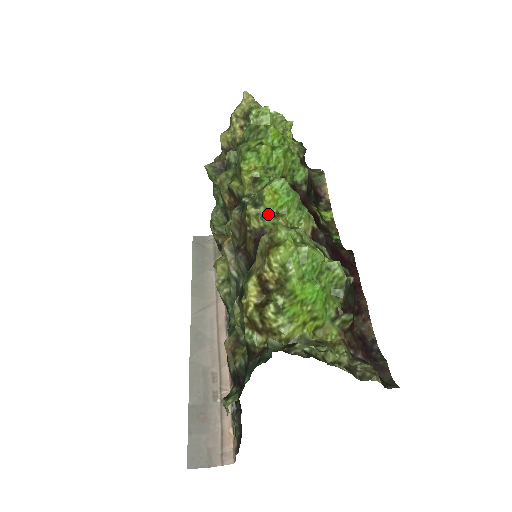
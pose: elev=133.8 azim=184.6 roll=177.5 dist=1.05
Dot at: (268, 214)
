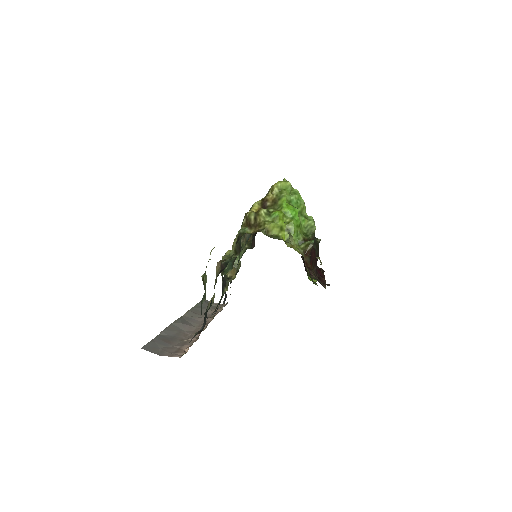
Dot at: occluded
